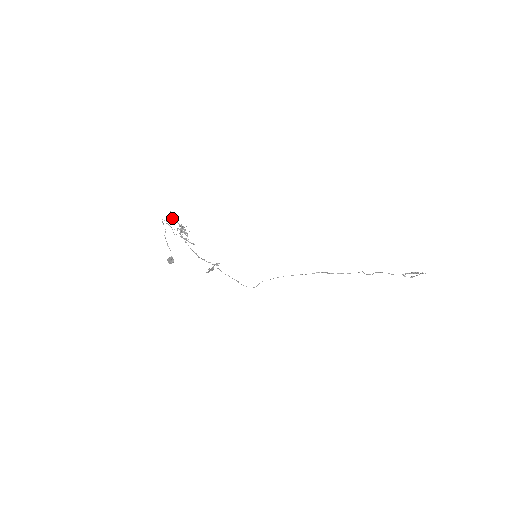
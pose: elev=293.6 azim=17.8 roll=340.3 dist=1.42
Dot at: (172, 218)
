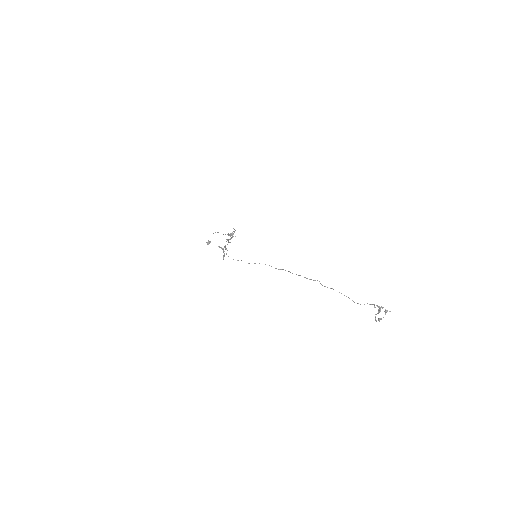
Dot at: (233, 233)
